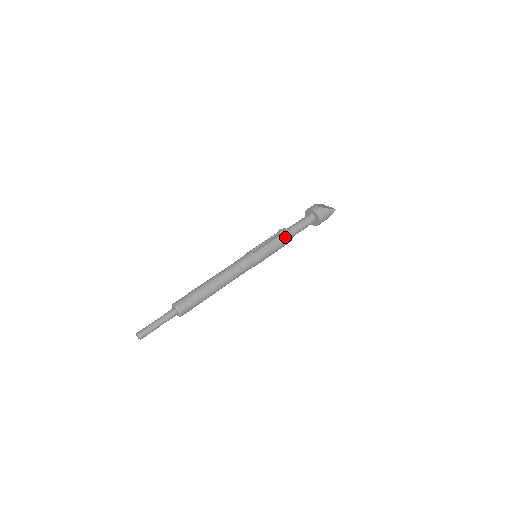
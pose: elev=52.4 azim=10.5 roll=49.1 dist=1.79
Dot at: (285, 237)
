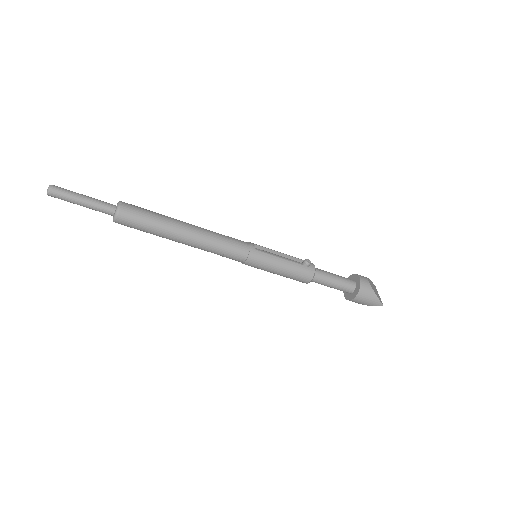
Dot at: (304, 272)
